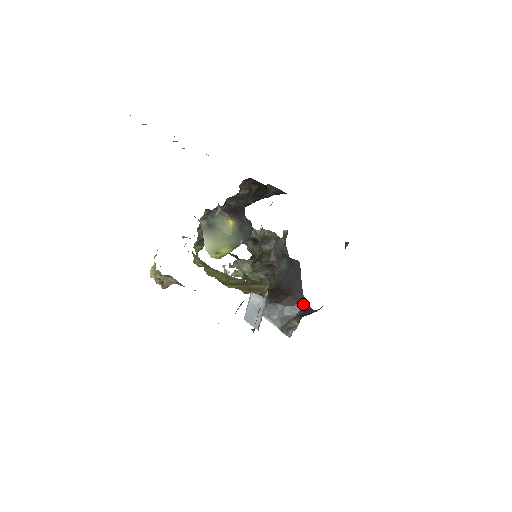
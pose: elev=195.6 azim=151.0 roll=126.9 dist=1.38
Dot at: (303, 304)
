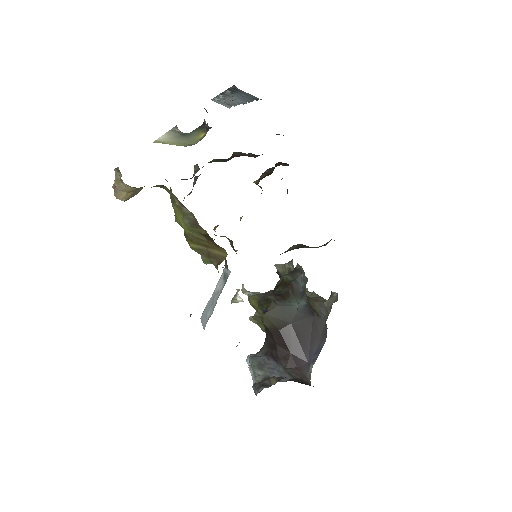
Dot at: (303, 373)
